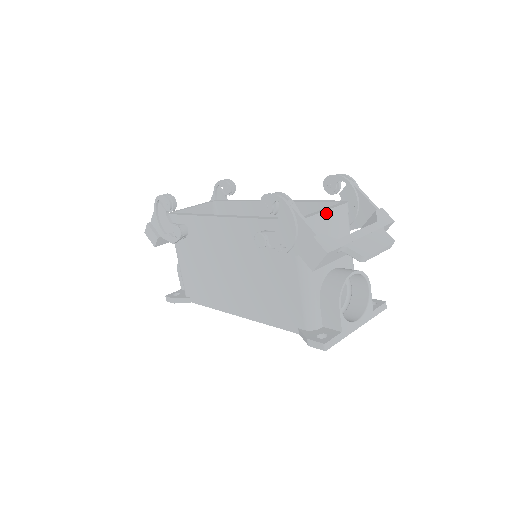
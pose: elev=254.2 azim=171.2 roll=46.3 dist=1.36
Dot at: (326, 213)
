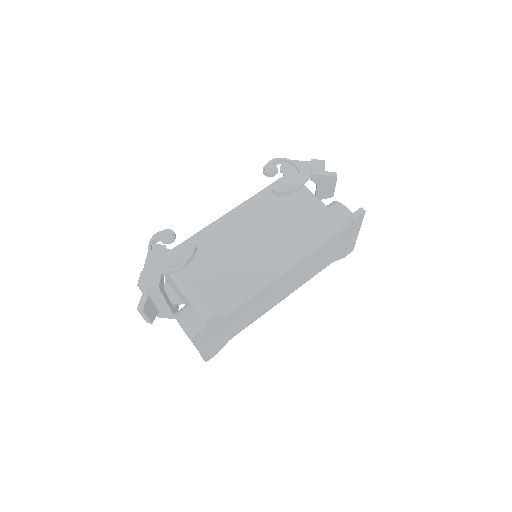
Dot at: occluded
